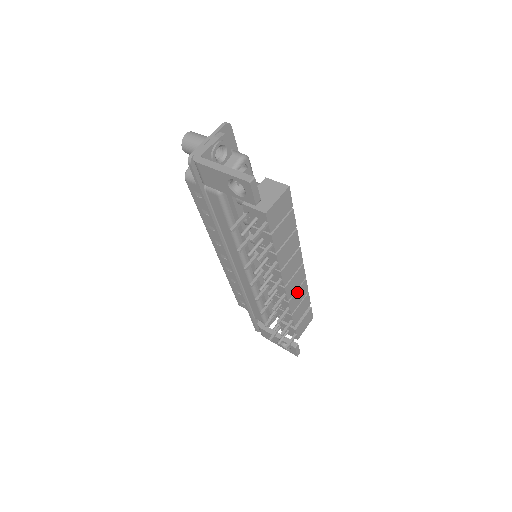
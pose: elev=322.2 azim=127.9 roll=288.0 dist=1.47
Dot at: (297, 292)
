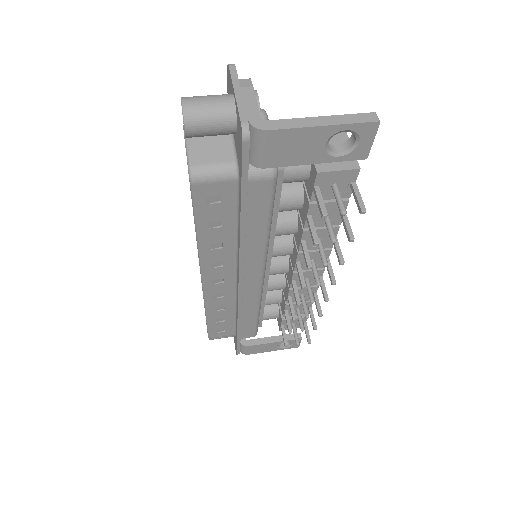
Dot at: occluded
